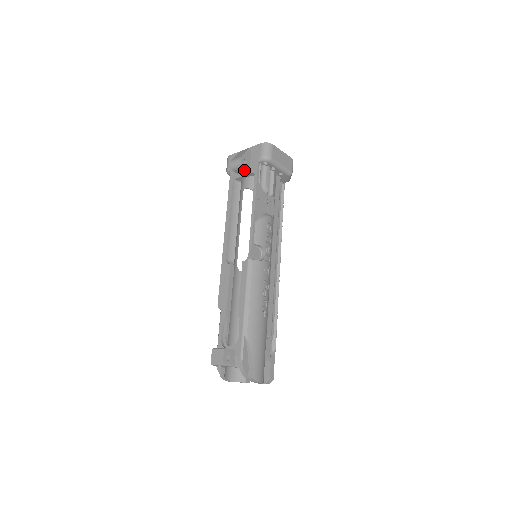
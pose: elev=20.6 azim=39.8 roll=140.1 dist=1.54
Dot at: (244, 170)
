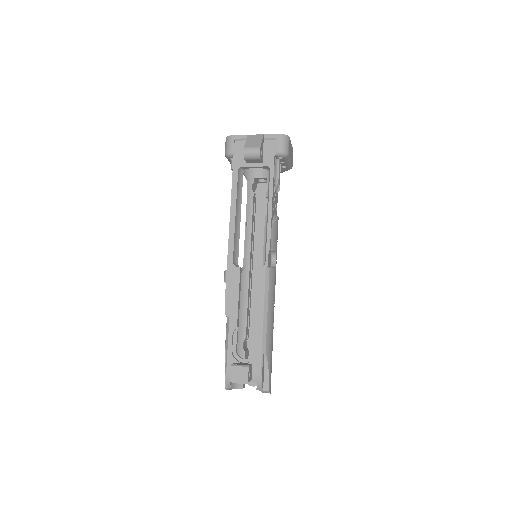
Dot at: (257, 161)
